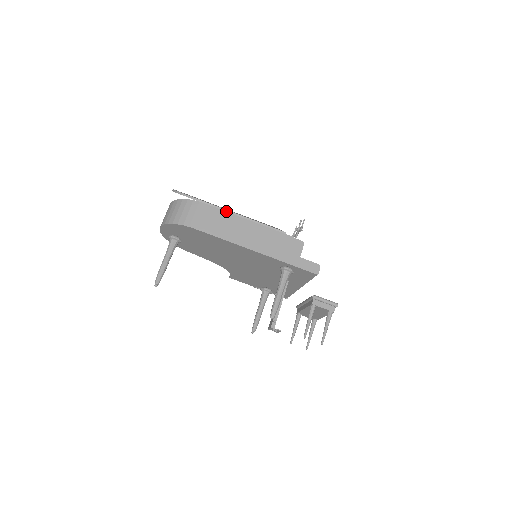
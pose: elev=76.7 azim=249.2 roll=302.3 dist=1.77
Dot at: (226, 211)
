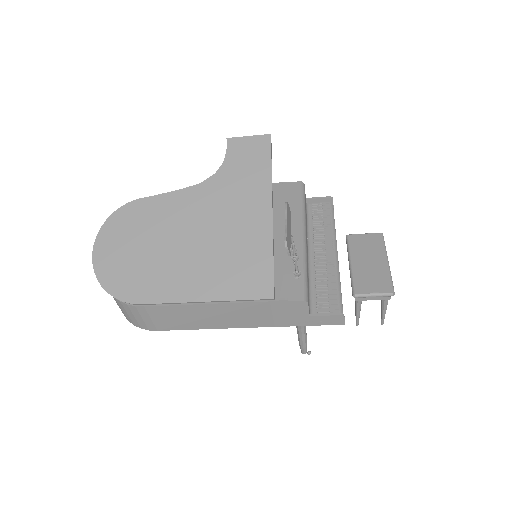
Dot at: (176, 303)
